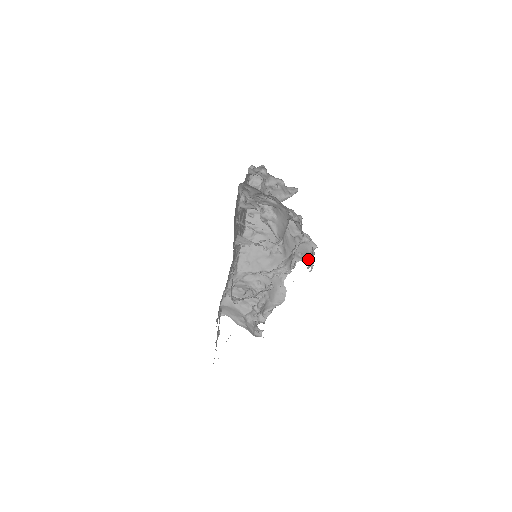
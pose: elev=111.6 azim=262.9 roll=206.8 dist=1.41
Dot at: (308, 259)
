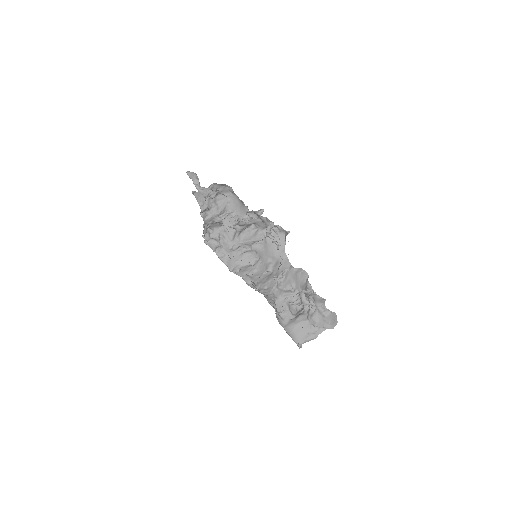
Dot at: (285, 240)
